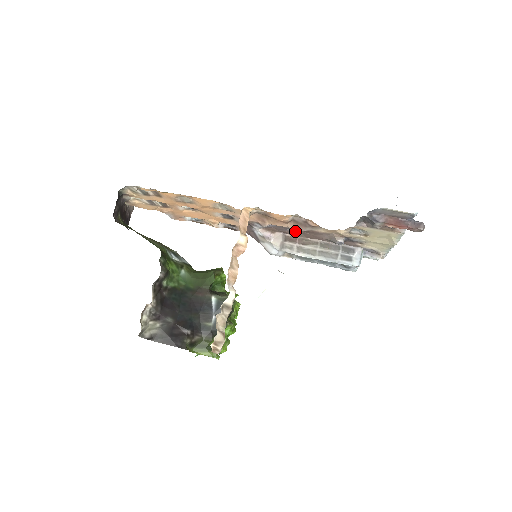
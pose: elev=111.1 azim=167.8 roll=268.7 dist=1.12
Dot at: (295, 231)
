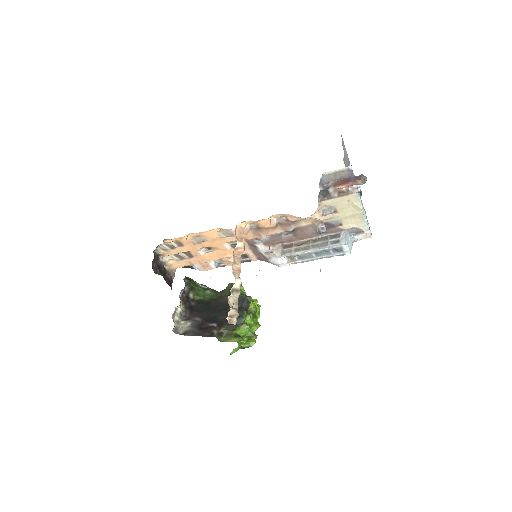
Dot at: (288, 237)
